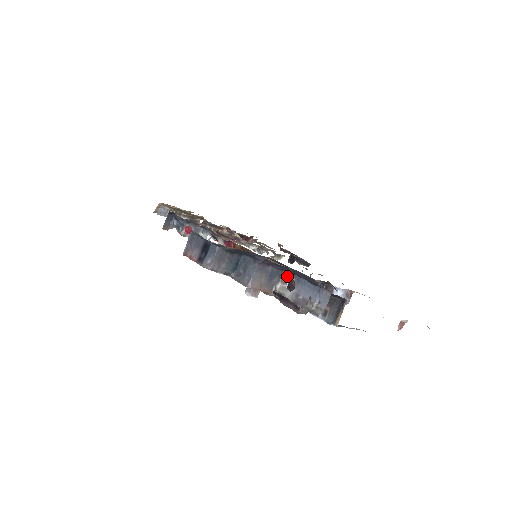
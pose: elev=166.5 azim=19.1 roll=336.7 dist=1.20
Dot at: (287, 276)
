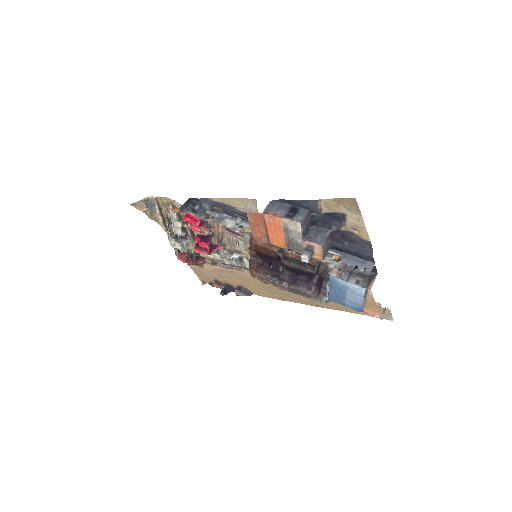
Dot at: (332, 253)
